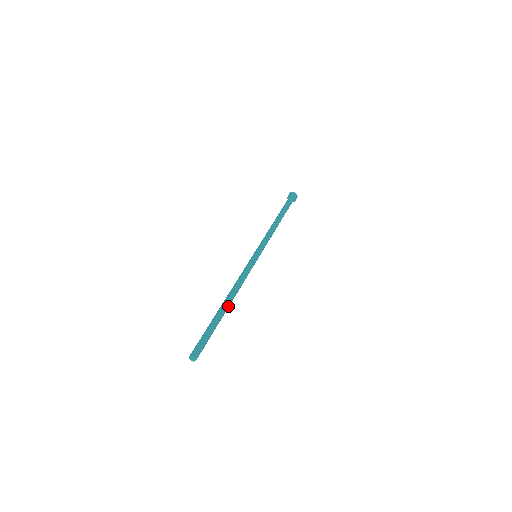
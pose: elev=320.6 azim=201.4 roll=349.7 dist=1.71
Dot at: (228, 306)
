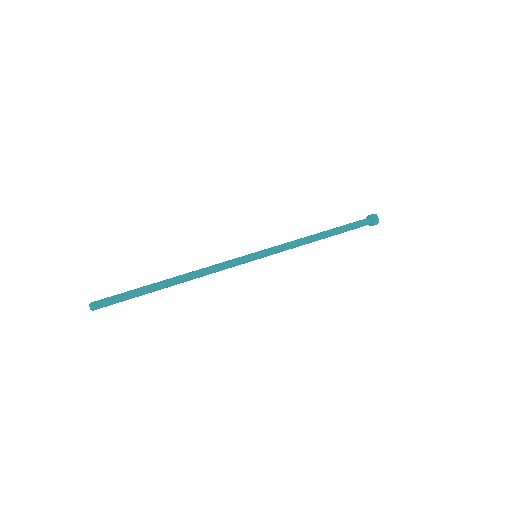
Dot at: (172, 283)
